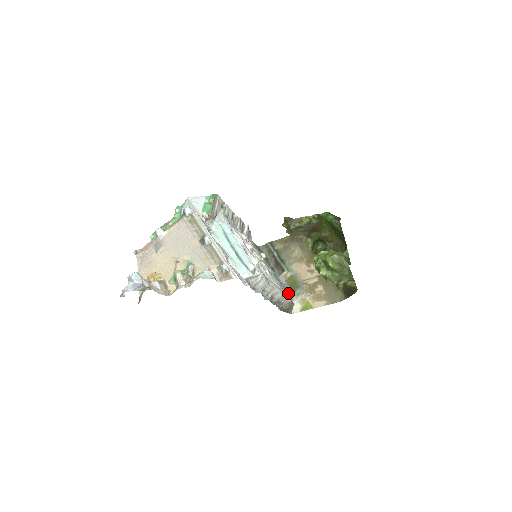
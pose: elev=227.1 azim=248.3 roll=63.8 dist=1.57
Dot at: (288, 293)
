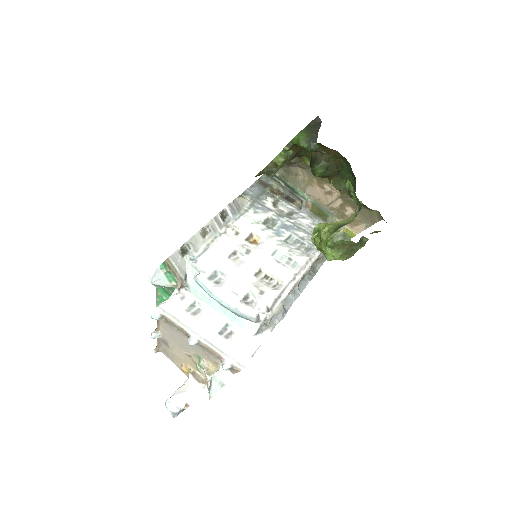
Dot at: occluded
